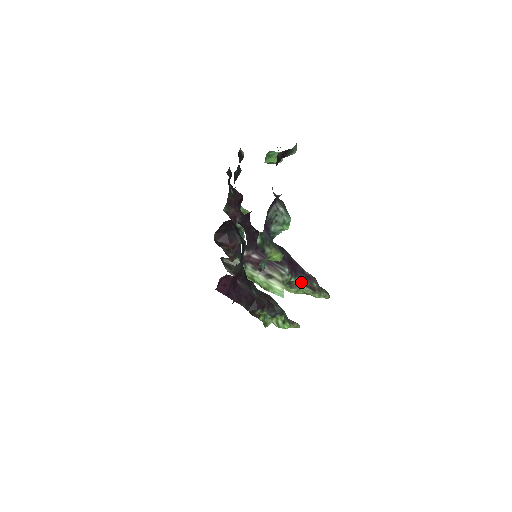
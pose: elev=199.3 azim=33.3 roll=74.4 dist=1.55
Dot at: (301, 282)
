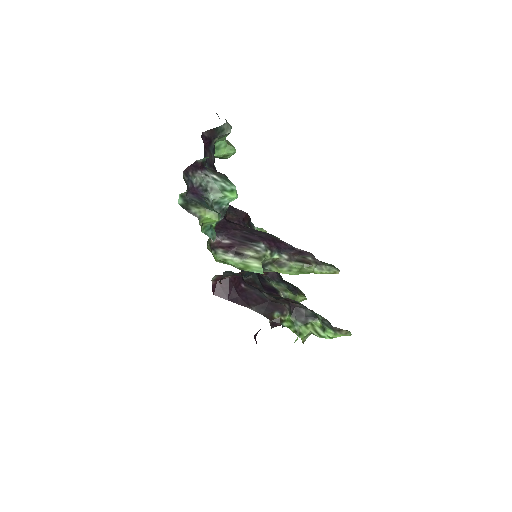
Dot at: (289, 258)
